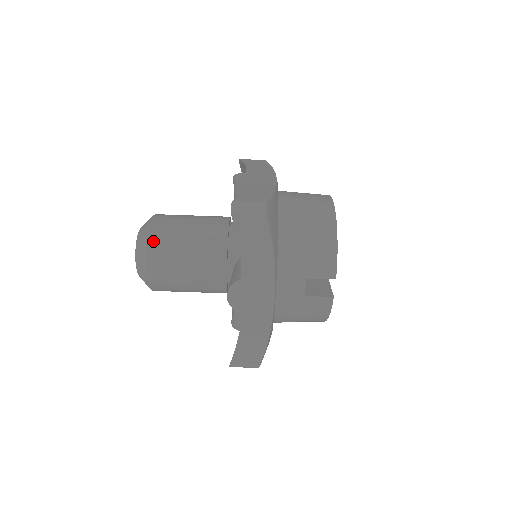
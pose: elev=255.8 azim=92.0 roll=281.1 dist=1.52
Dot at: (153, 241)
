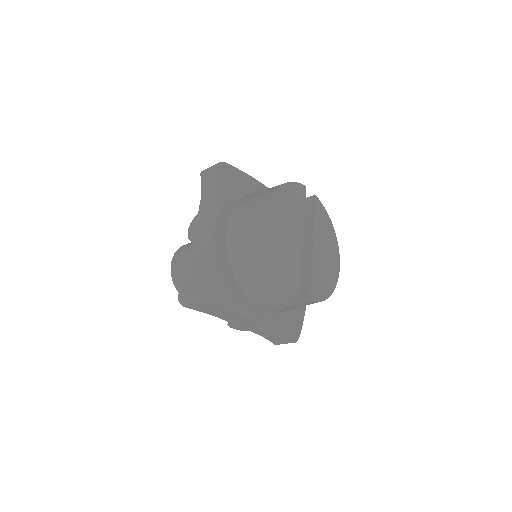
Dot at: (179, 287)
